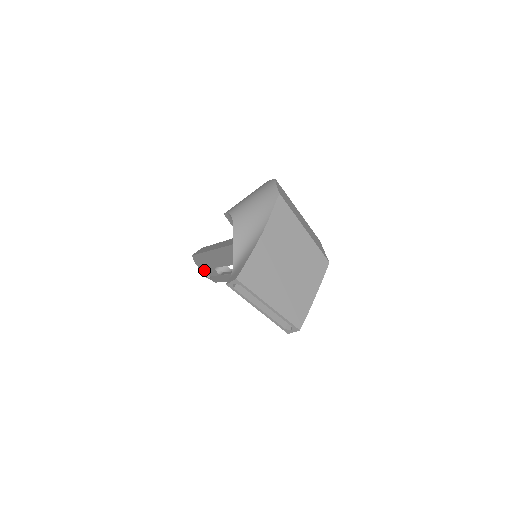
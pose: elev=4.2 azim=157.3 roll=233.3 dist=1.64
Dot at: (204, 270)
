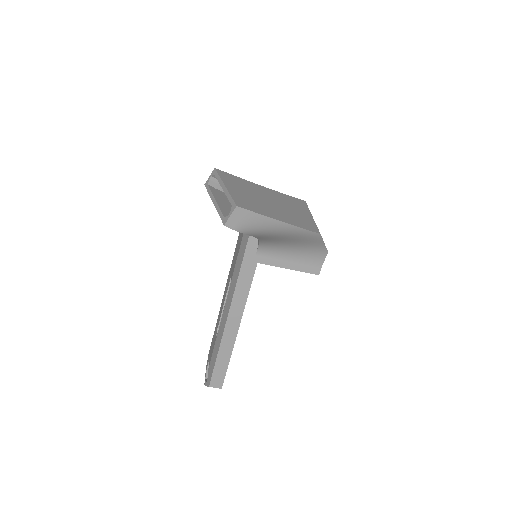
Dot at: occluded
